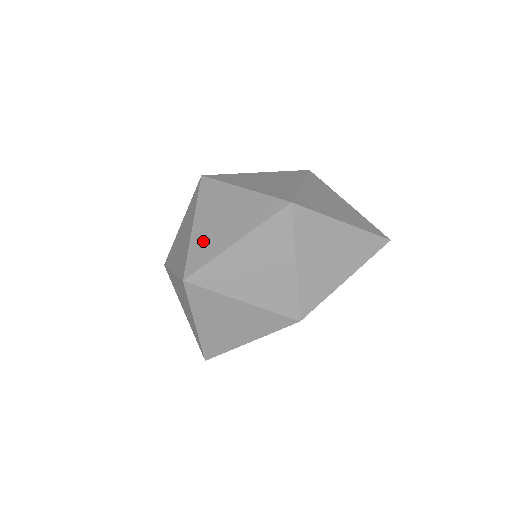
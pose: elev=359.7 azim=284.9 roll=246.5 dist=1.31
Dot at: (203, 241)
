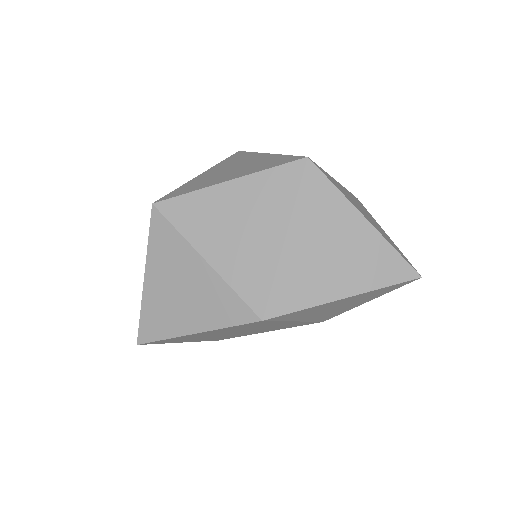
Dot at: (198, 181)
